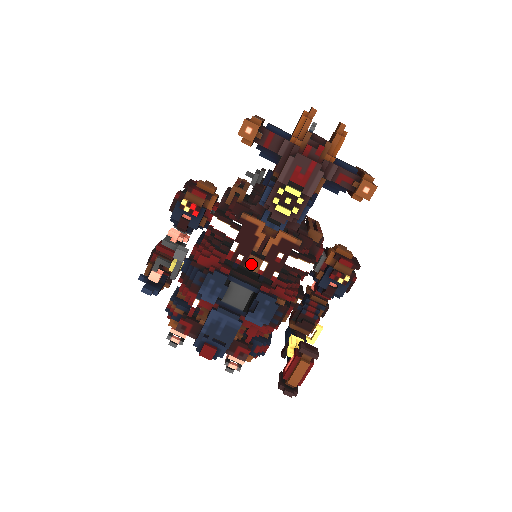
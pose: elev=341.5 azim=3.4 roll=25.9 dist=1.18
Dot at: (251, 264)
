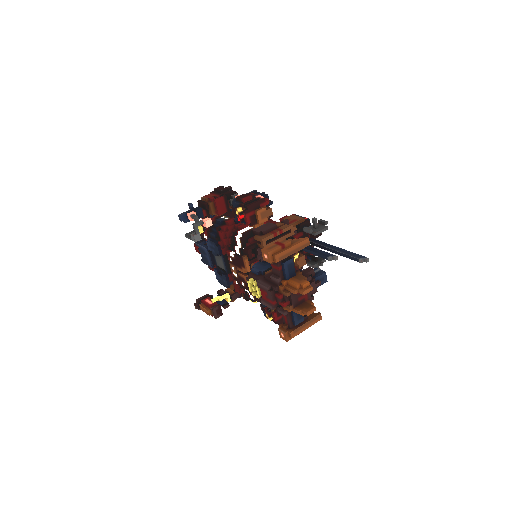
Dot at: (232, 267)
